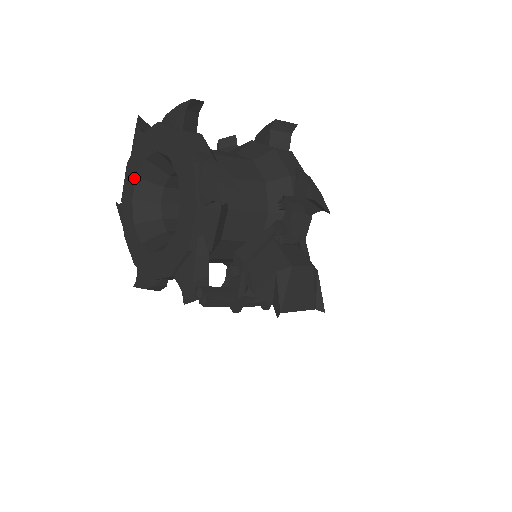
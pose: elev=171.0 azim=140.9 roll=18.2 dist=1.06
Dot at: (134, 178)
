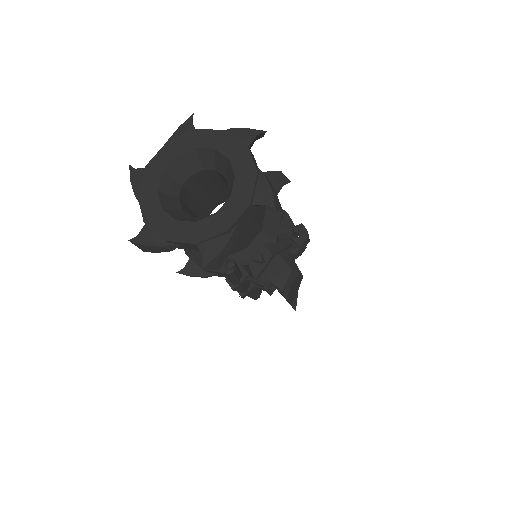
Dot at: (173, 156)
